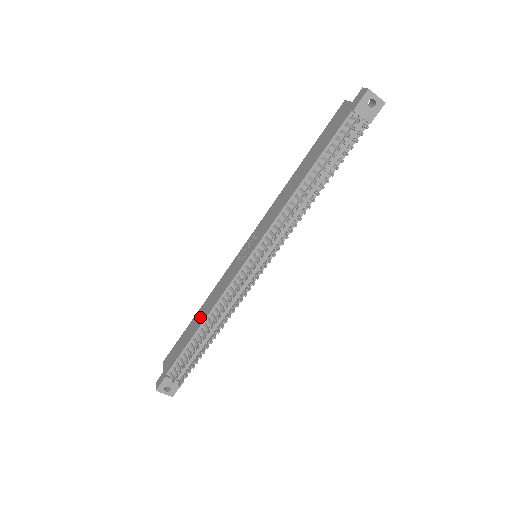
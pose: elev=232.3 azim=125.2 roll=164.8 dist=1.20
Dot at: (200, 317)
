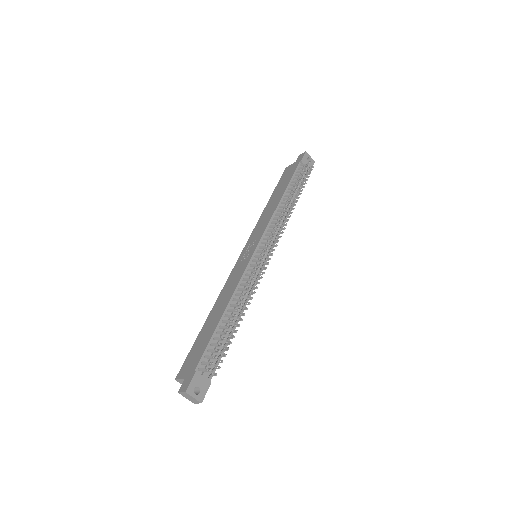
Dot at: (217, 312)
